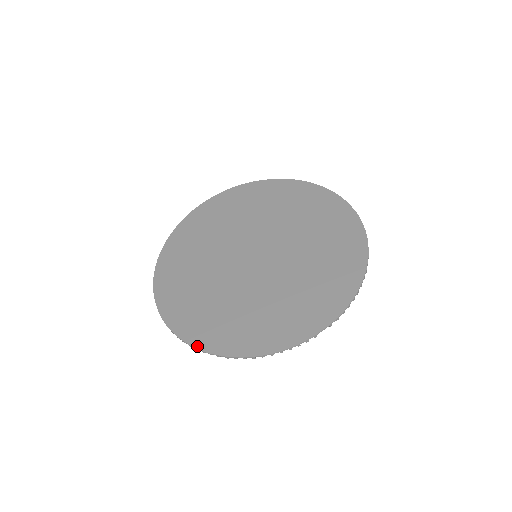
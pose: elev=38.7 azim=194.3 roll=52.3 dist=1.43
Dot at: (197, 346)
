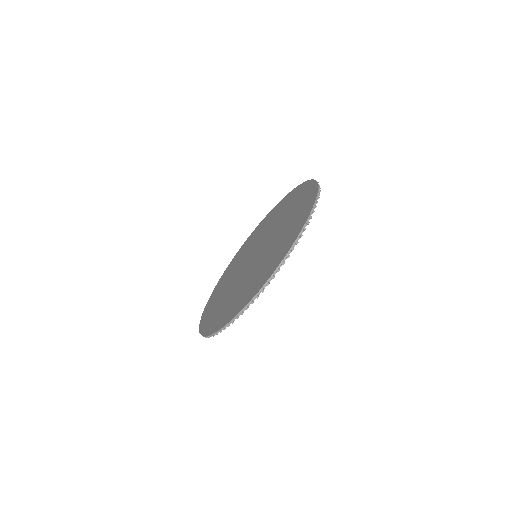
Dot at: (286, 253)
